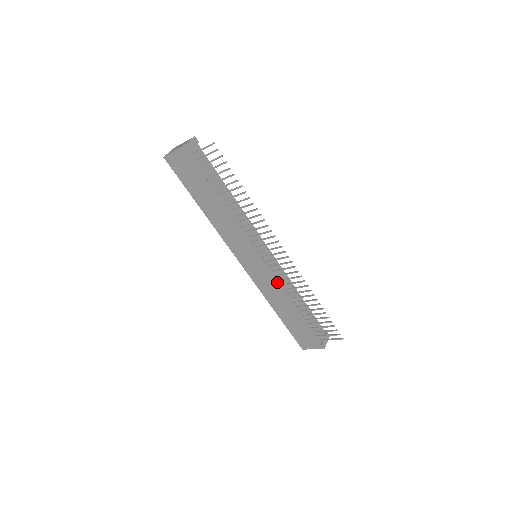
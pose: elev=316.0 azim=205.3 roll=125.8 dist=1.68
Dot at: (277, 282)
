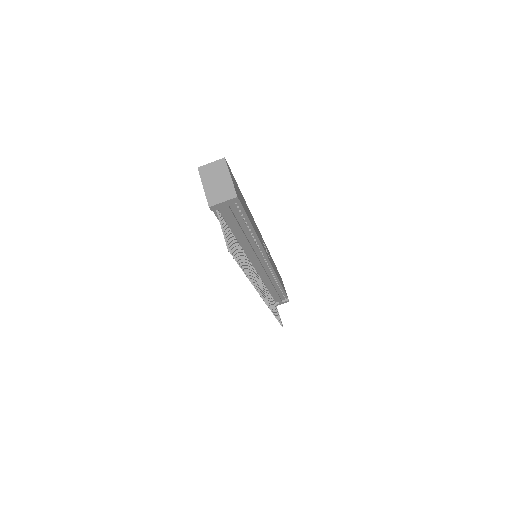
Dot at: occluded
